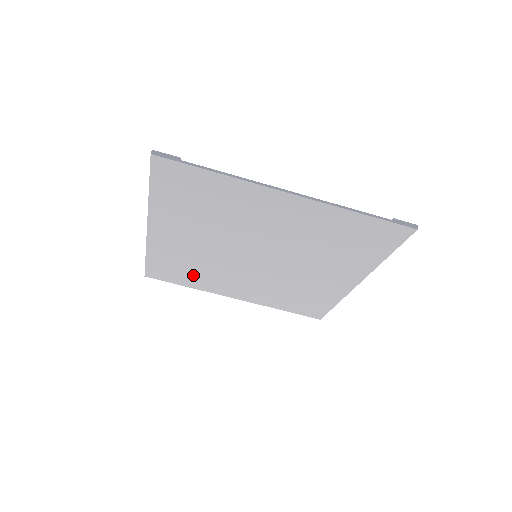
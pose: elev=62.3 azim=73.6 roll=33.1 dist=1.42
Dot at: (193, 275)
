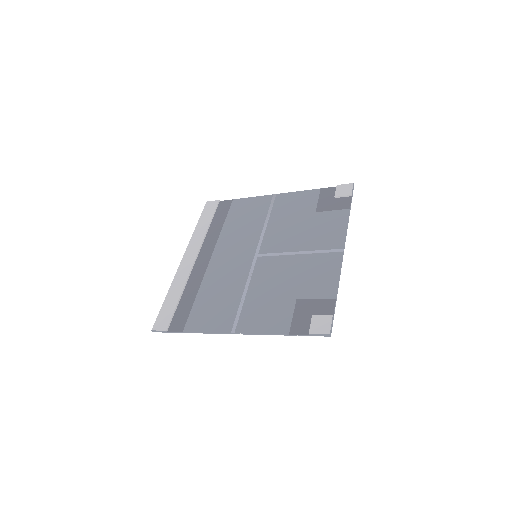
Dot at: (233, 217)
